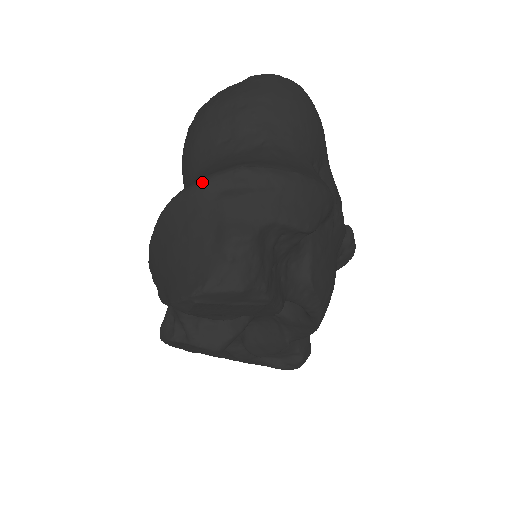
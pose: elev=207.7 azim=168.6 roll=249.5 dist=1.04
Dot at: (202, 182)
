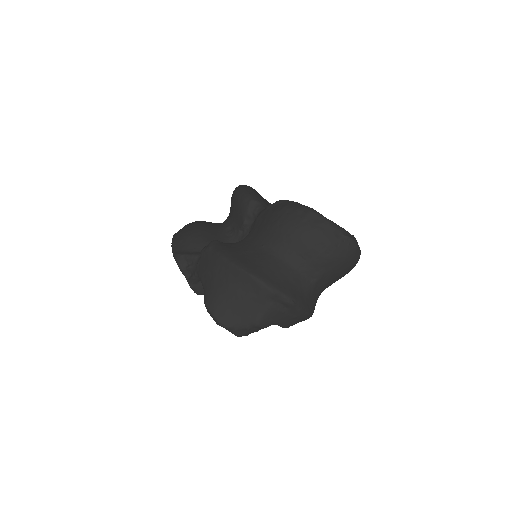
Dot at: (272, 291)
